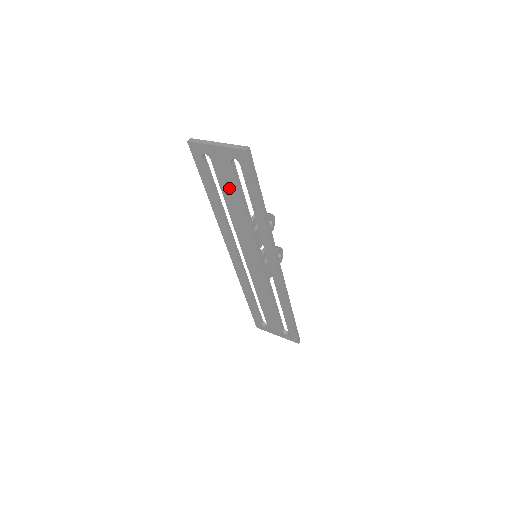
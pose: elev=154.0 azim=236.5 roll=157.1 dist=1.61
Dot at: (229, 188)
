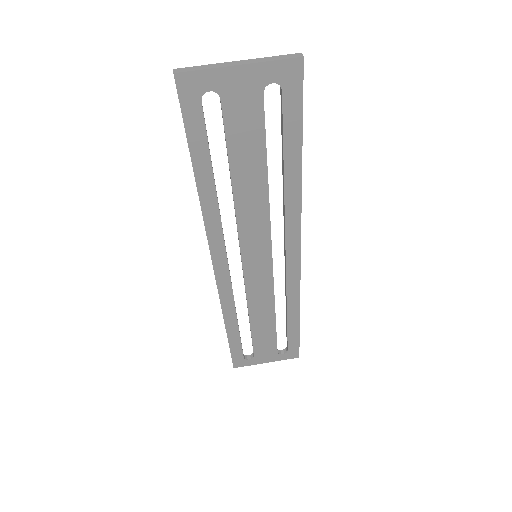
Dot at: (246, 146)
